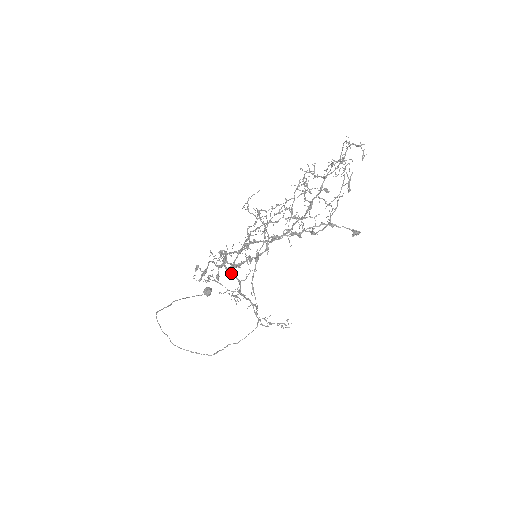
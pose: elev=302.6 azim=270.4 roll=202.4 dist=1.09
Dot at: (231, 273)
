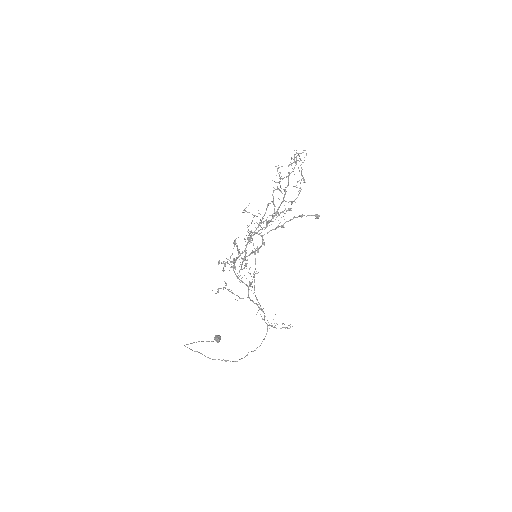
Dot at: (240, 280)
